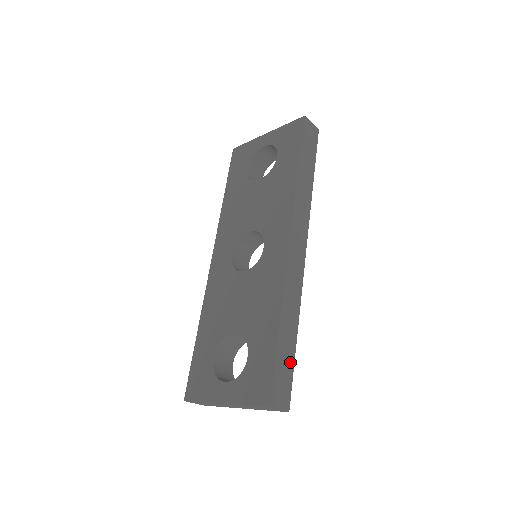
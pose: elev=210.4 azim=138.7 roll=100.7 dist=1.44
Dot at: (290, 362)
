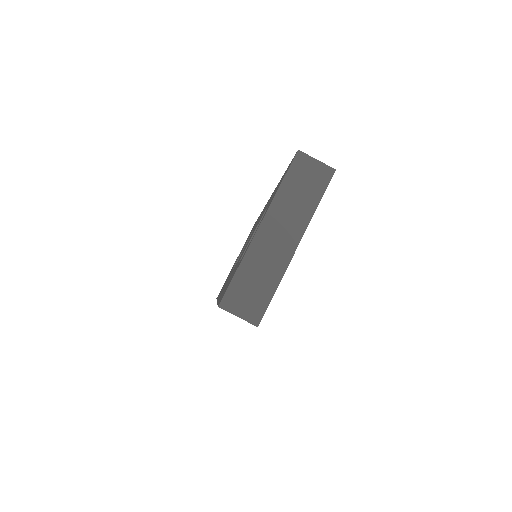
Dot at: occluded
